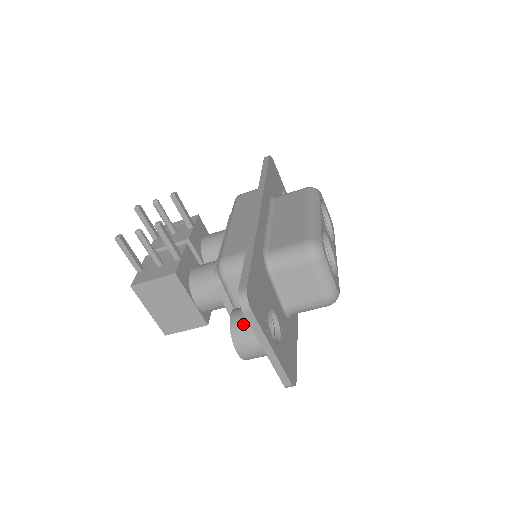
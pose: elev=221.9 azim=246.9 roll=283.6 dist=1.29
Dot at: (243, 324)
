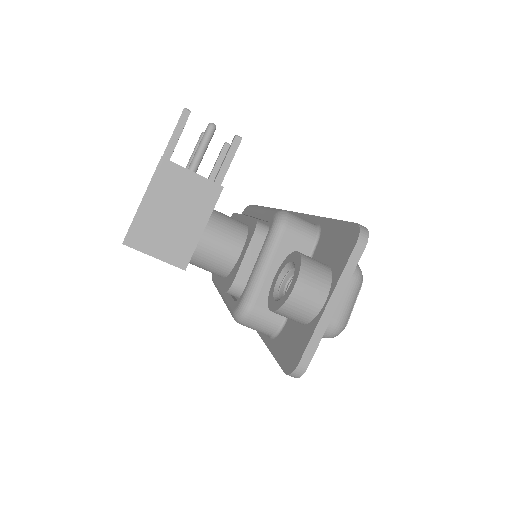
Dot at: (317, 264)
